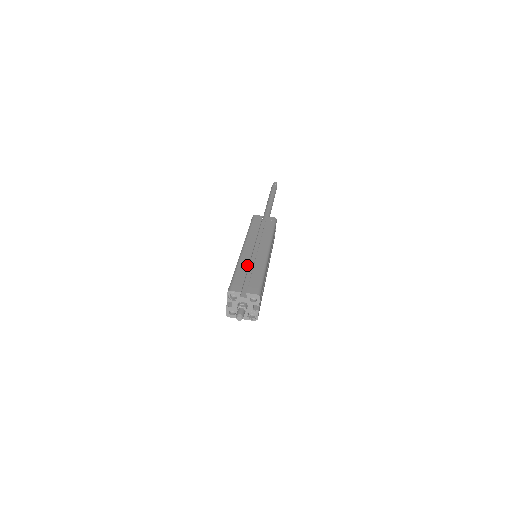
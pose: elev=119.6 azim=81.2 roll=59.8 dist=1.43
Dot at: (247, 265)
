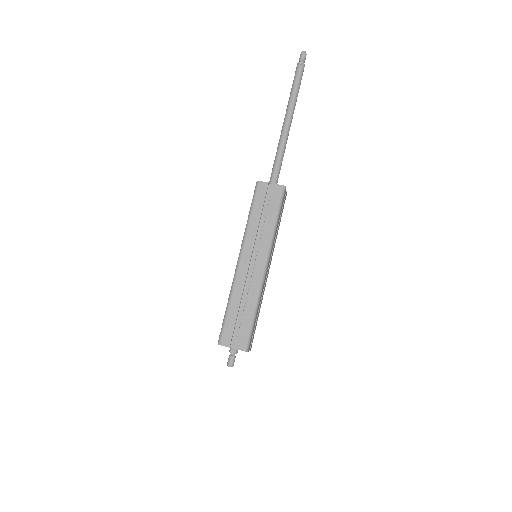
Dot at: (239, 299)
